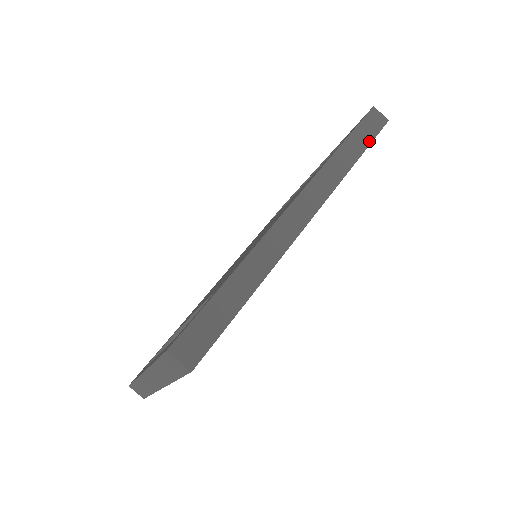
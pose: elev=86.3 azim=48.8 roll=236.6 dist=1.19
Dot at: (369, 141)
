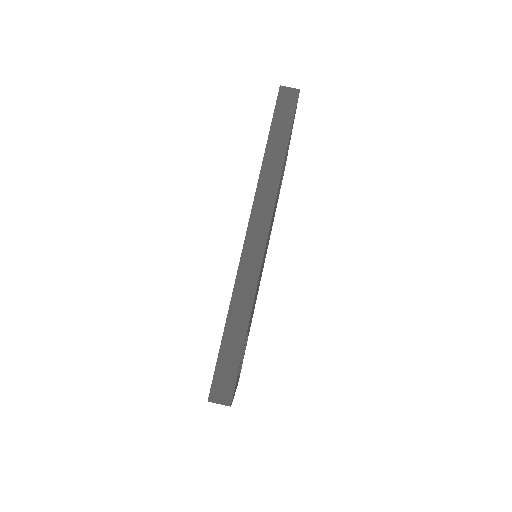
Dot at: (289, 127)
